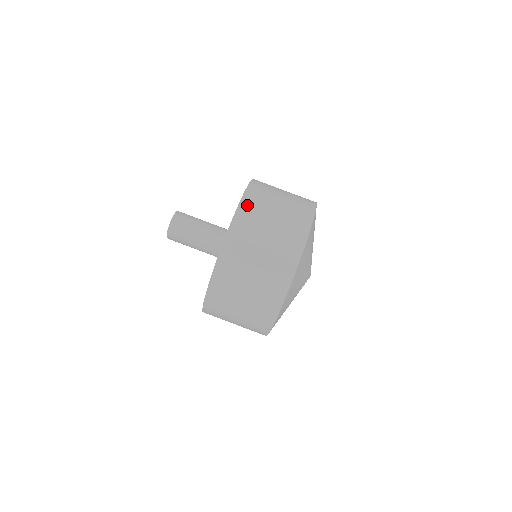
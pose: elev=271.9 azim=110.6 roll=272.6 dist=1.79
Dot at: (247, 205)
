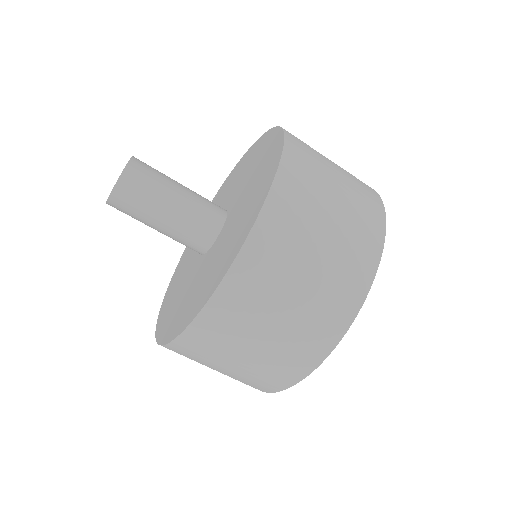
Dot at: (207, 325)
